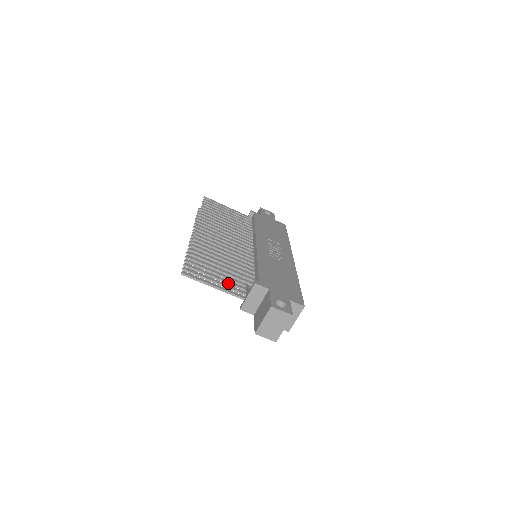
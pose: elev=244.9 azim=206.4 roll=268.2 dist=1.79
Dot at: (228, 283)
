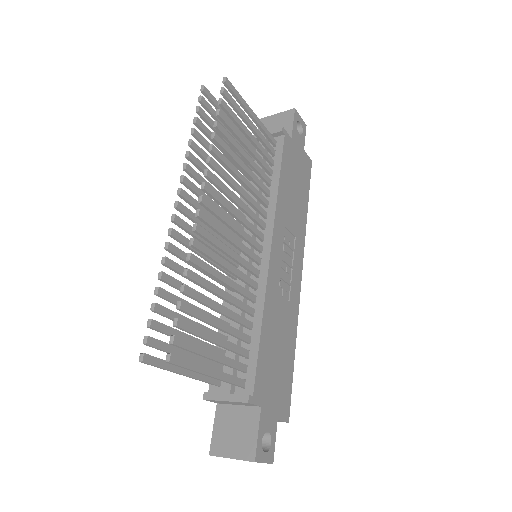
Dot at: occluded
